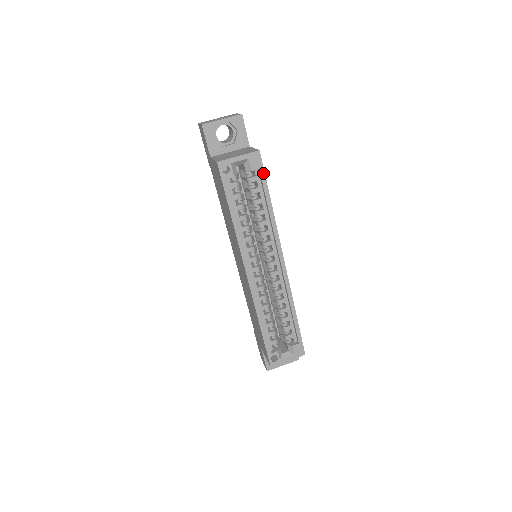
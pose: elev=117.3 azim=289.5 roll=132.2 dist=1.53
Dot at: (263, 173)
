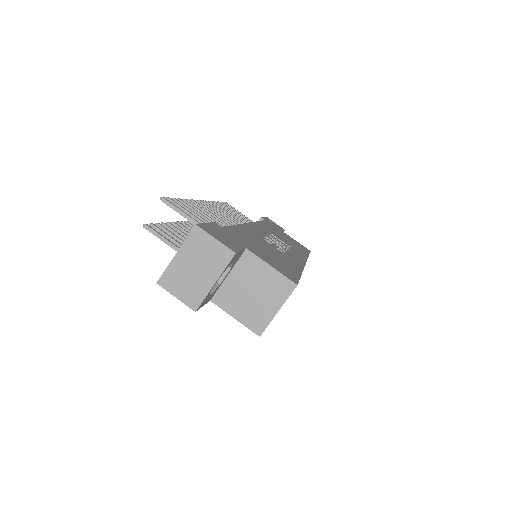
Dot at: occluded
